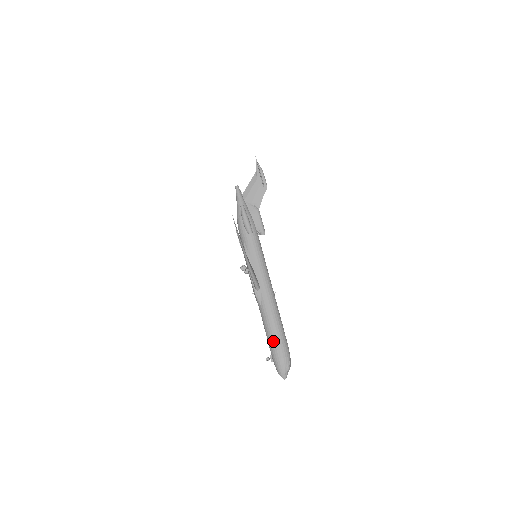
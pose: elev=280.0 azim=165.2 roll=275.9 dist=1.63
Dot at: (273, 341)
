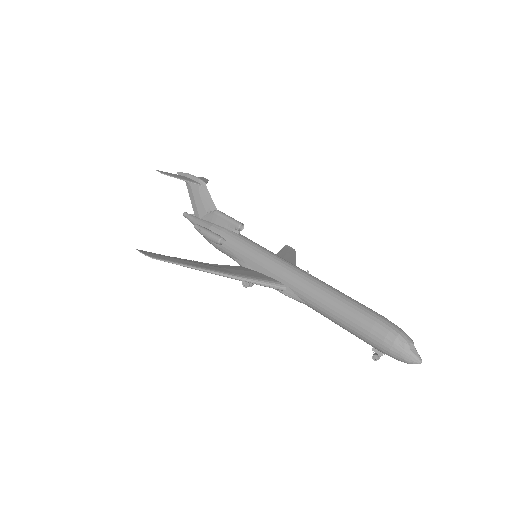
Dot at: (354, 329)
